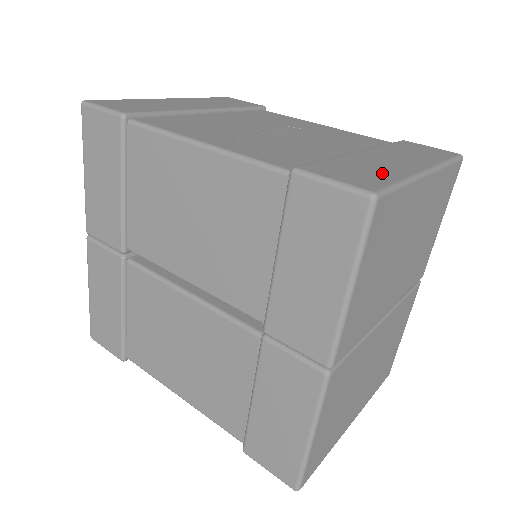
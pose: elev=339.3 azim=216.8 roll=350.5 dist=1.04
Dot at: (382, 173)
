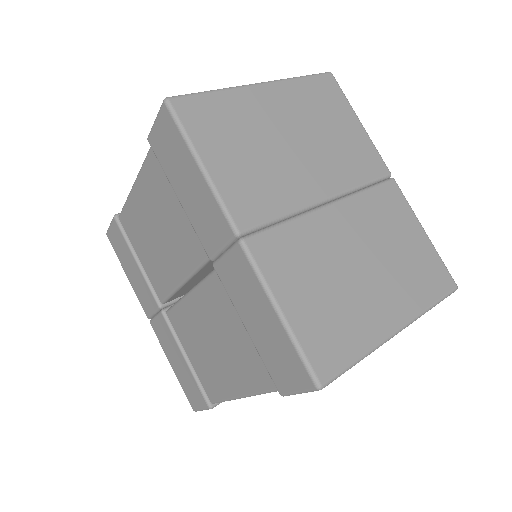
Dot at: occluded
